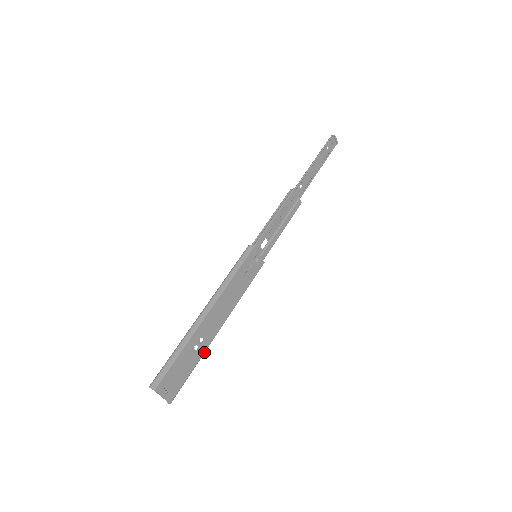
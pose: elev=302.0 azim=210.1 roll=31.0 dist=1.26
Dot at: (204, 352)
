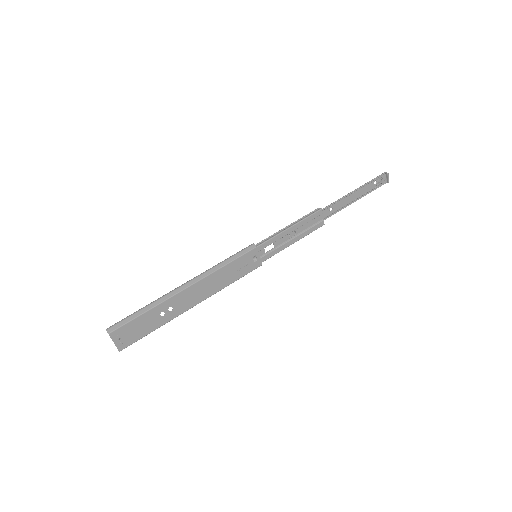
Dot at: (169, 321)
